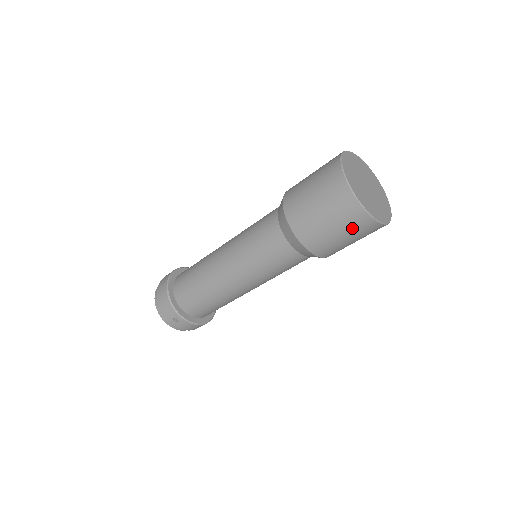
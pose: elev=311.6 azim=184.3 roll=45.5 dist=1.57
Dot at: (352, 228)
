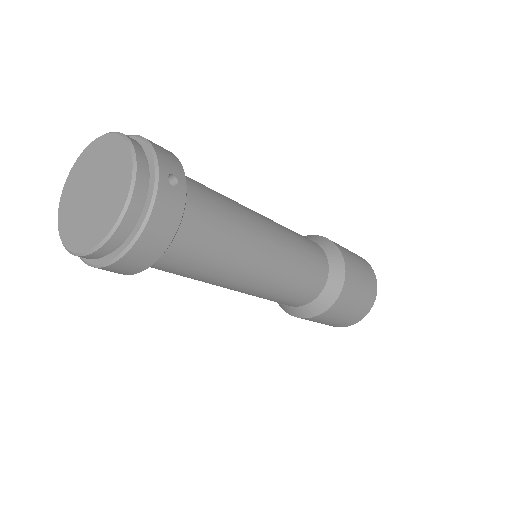
Dot at: (368, 288)
